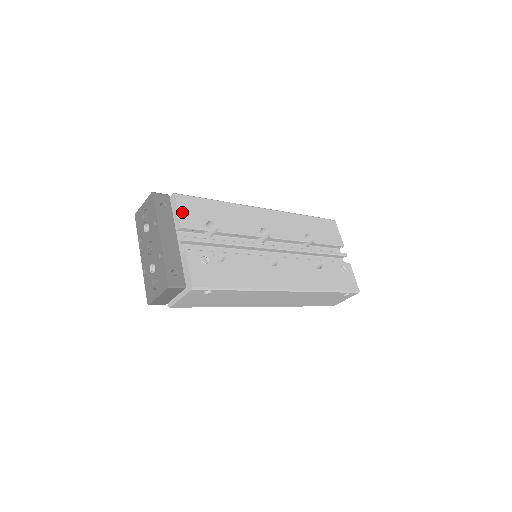
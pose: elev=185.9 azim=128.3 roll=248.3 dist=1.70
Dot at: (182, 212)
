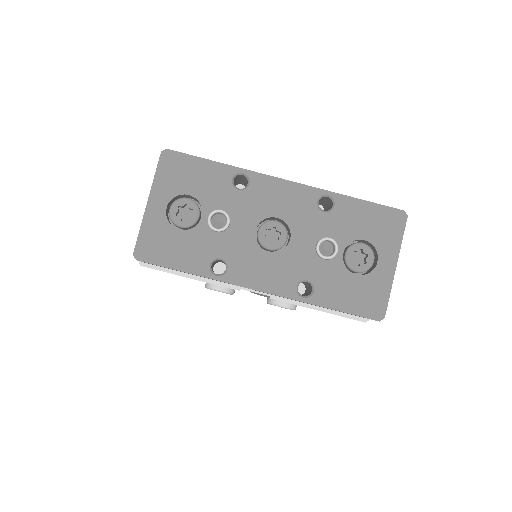
Dot at: occluded
